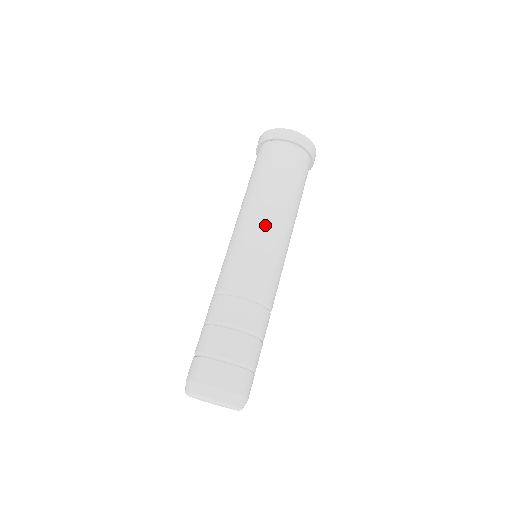
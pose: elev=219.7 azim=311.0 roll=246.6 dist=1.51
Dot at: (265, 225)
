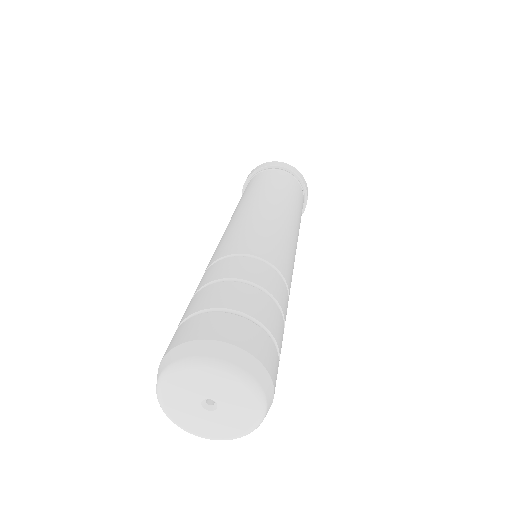
Dot at: (292, 226)
